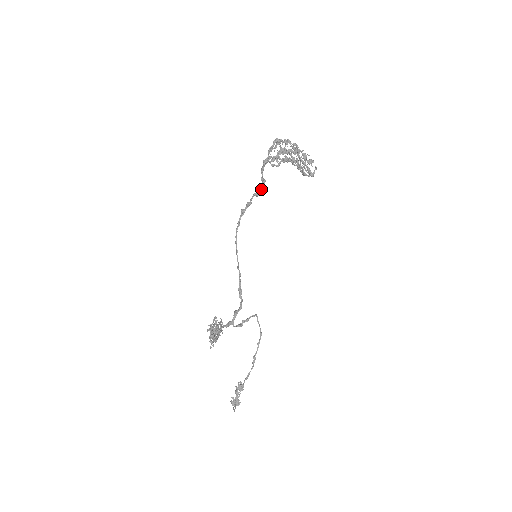
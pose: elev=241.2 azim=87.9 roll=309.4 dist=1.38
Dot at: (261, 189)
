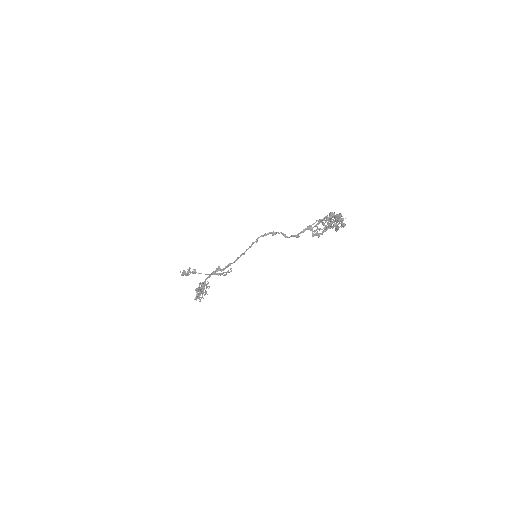
Dot at: occluded
